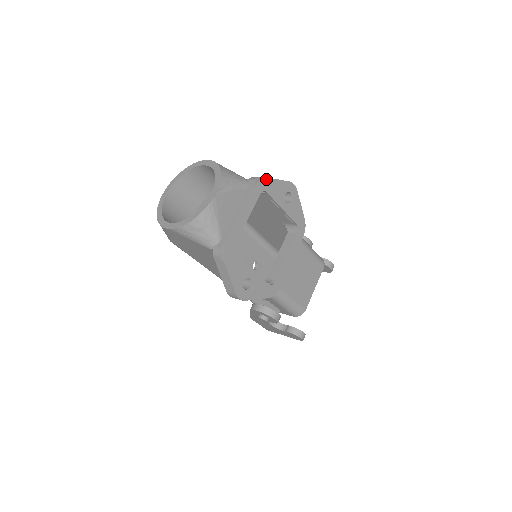
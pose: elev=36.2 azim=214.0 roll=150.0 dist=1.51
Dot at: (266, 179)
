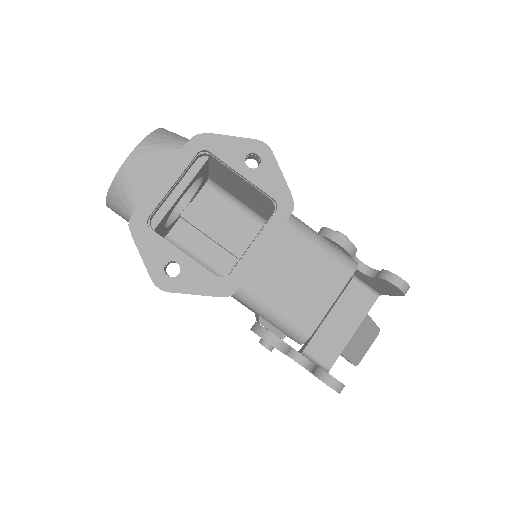
Dot at: (208, 135)
